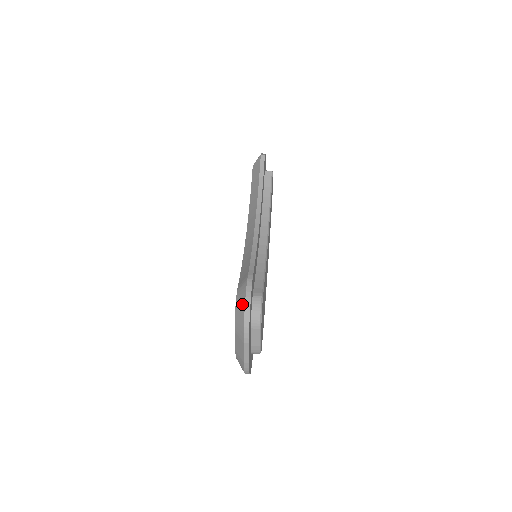
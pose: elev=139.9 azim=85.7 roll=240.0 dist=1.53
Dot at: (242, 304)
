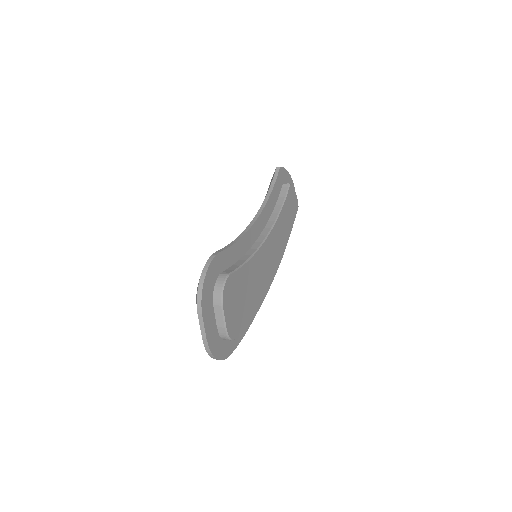
Dot at: occluded
